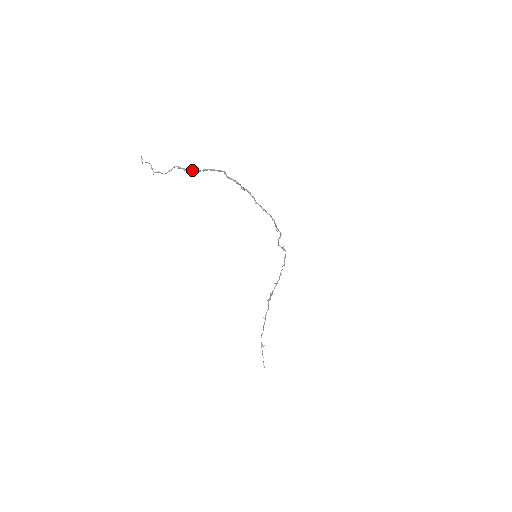
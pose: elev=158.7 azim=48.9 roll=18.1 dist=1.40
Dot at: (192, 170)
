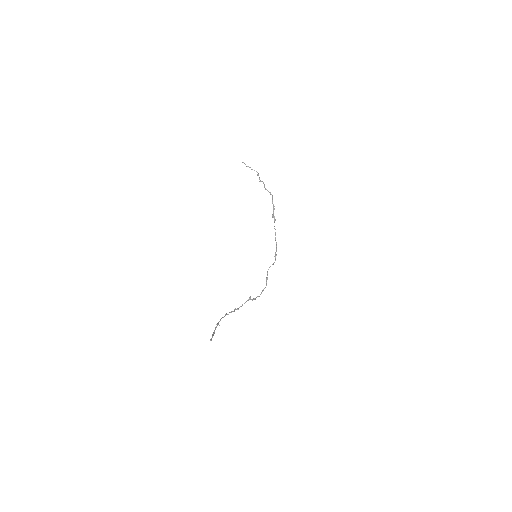
Dot at: (262, 181)
